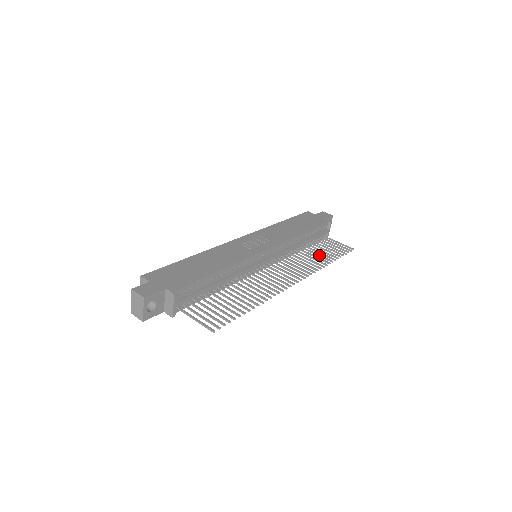
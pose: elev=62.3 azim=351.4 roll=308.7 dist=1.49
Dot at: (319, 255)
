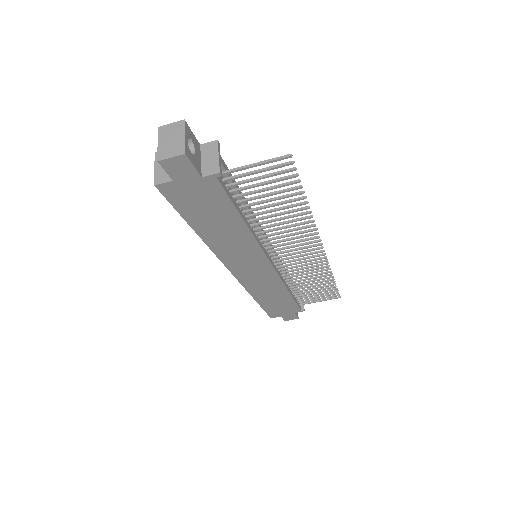
Dot at: (315, 282)
